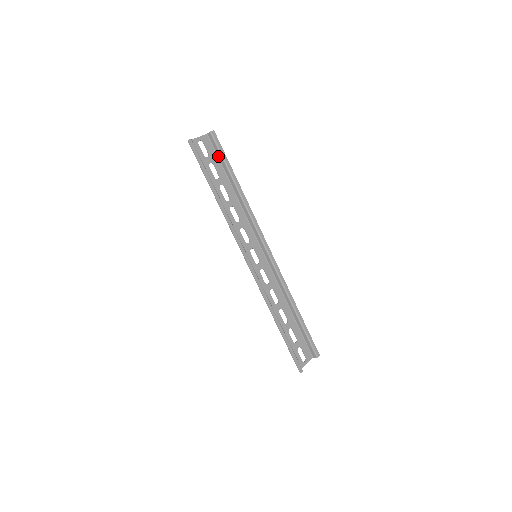
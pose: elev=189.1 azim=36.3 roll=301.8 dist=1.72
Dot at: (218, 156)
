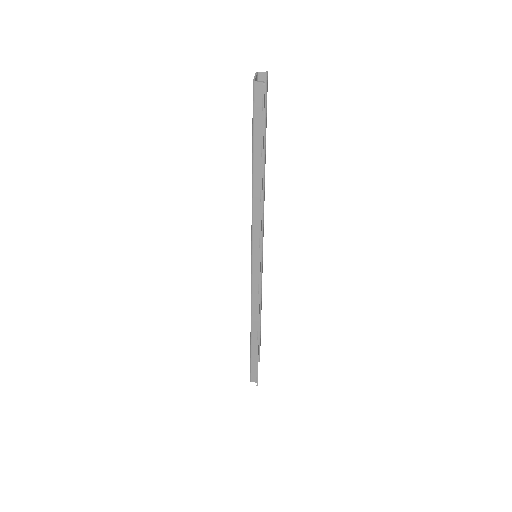
Dot at: occluded
